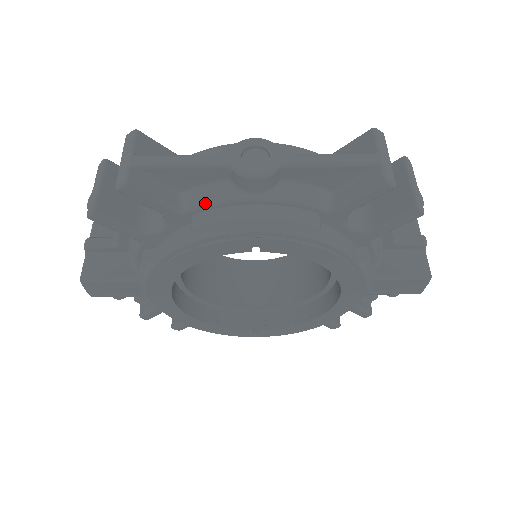
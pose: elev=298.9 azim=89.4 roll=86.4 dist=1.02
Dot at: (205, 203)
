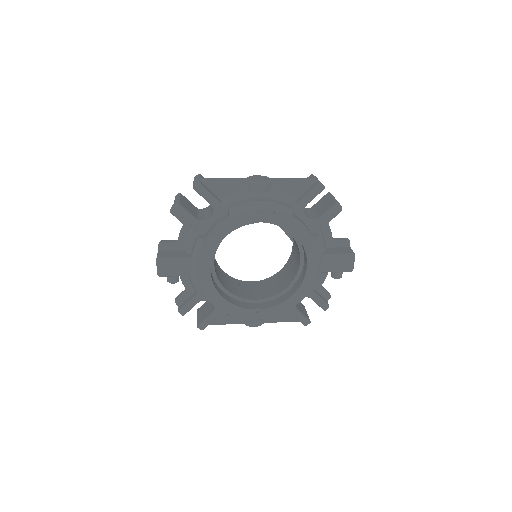
Dot at: (235, 199)
